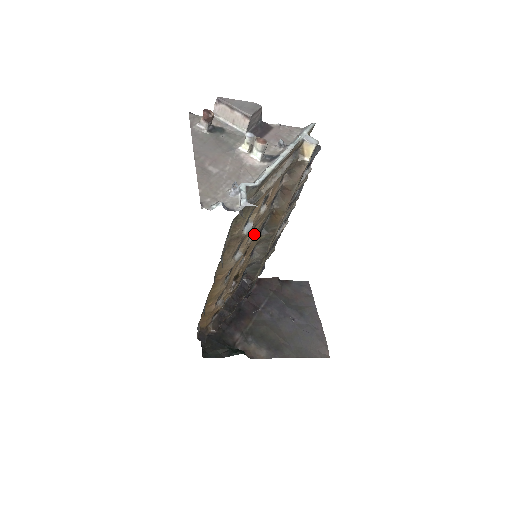
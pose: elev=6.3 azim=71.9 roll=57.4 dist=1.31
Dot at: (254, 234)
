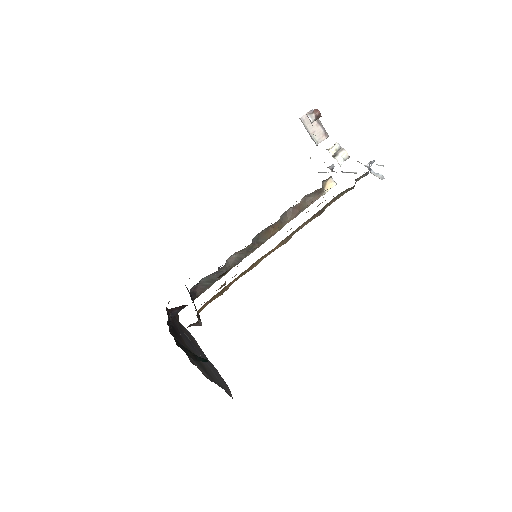
Dot at: occluded
